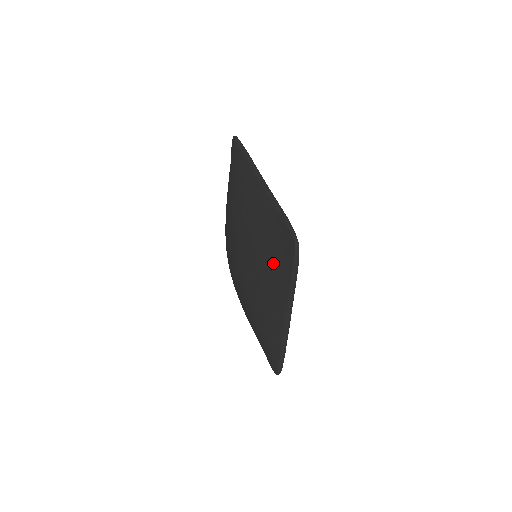
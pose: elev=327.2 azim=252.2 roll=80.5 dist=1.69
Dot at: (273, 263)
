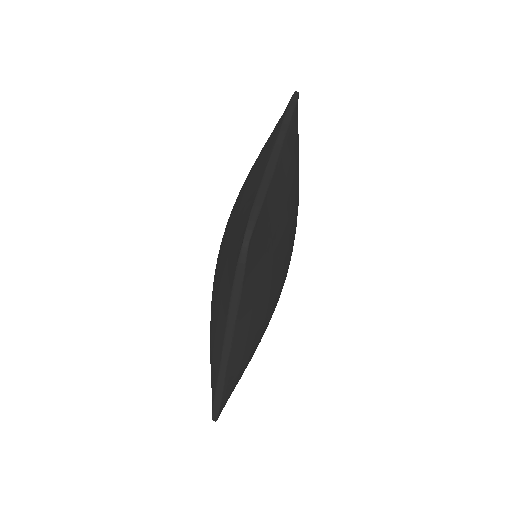
Dot at: (227, 263)
